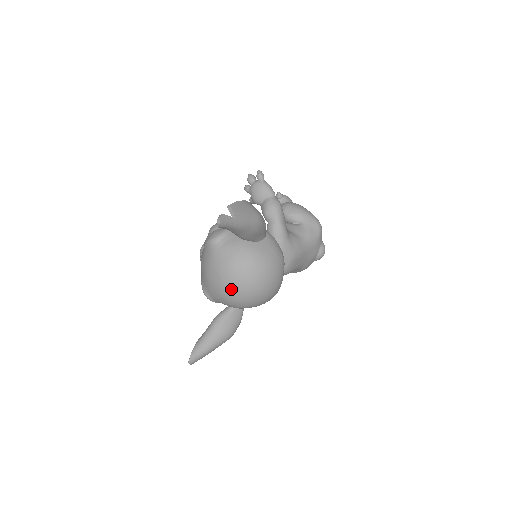
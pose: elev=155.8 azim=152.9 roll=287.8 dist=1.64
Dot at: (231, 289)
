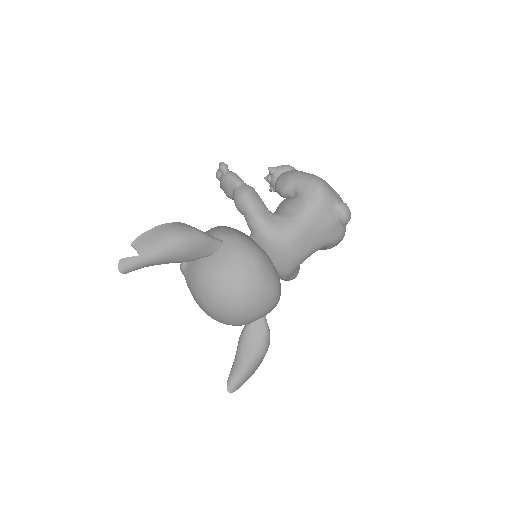
Dot at: (212, 313)
